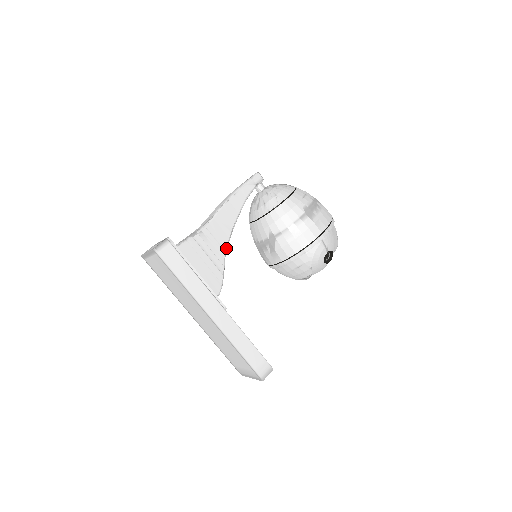
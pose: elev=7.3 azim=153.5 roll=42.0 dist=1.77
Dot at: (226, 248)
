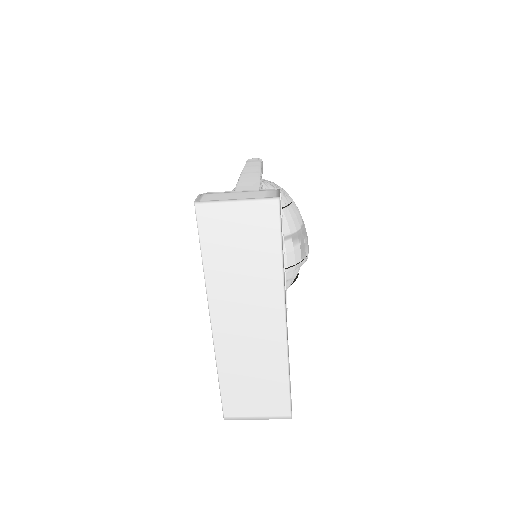
Dot at: occluded
